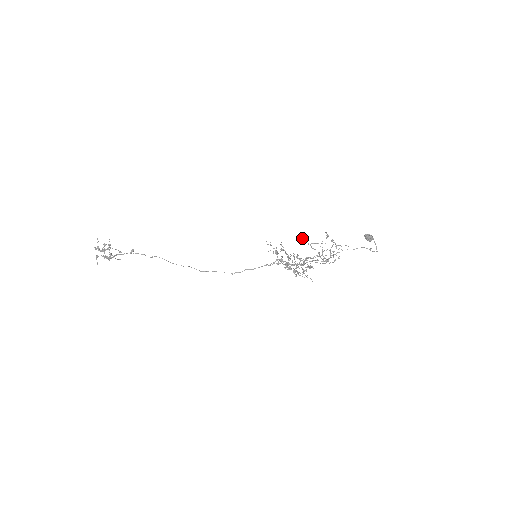
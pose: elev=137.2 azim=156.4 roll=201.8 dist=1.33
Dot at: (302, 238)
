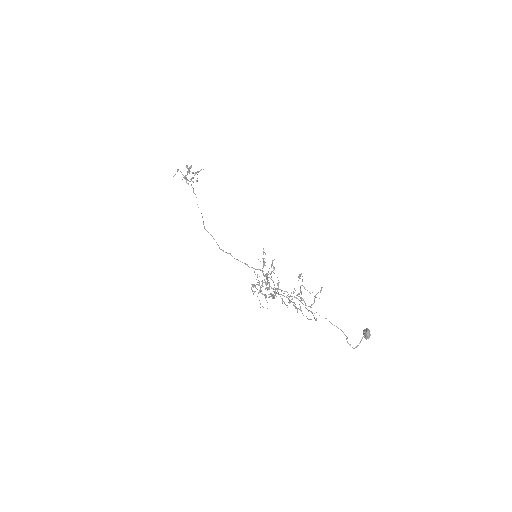
Dot at: (300, 274)
